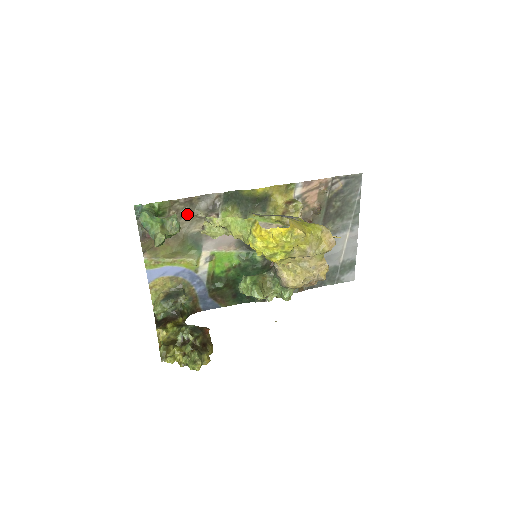
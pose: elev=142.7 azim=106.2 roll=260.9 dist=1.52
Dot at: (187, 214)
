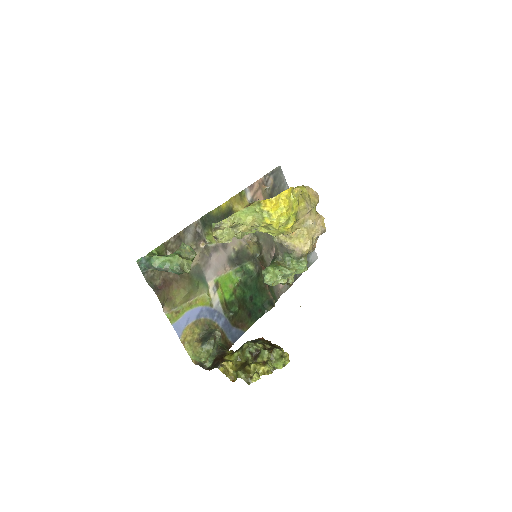
Dot at: occluded
